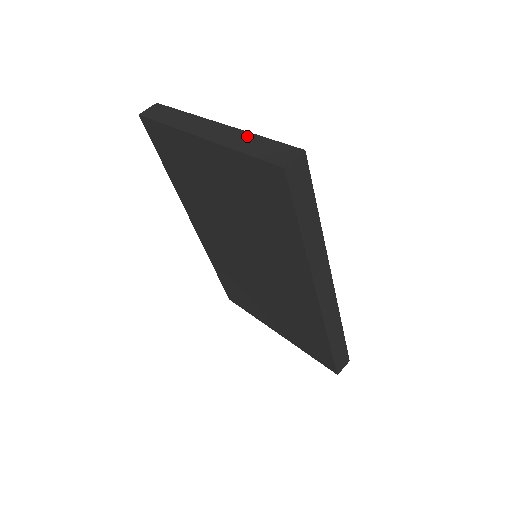
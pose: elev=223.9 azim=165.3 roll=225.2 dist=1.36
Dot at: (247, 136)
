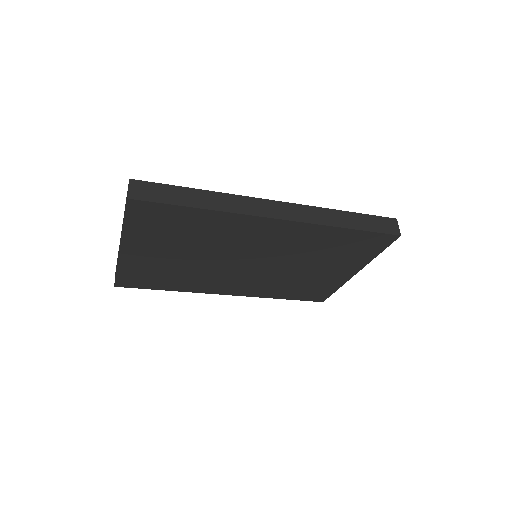
Dot at: occluded
